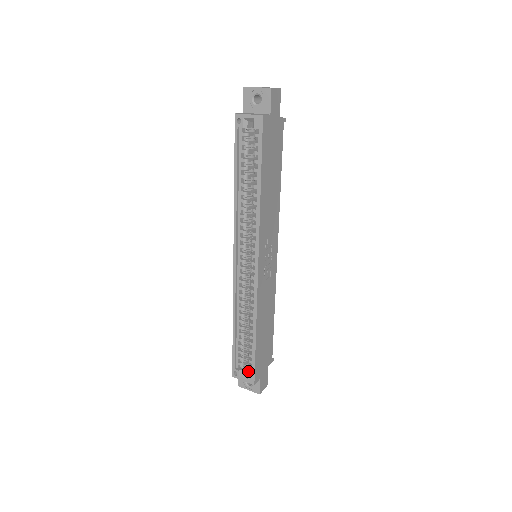
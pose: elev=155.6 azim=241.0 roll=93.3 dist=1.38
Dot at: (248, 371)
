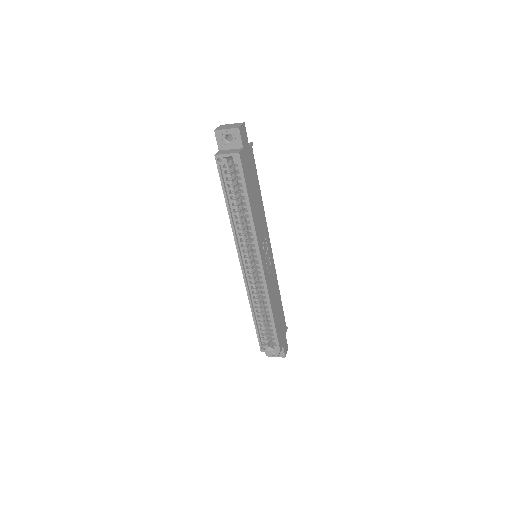
Dot at: (272, 344)
